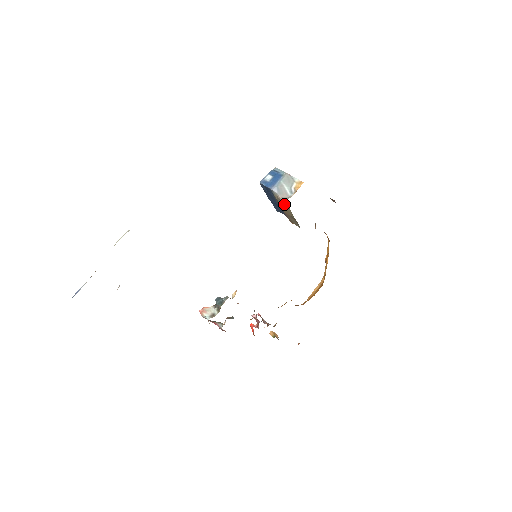
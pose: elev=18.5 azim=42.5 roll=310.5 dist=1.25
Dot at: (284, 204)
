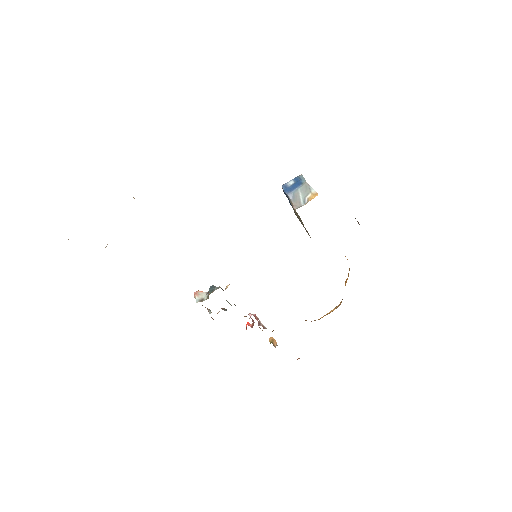
Dot at: (296, 212)
